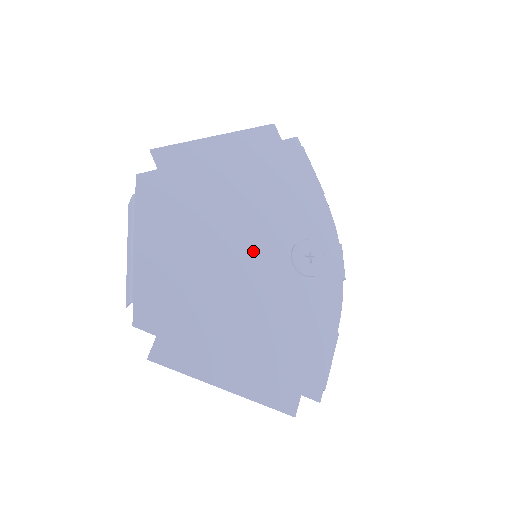
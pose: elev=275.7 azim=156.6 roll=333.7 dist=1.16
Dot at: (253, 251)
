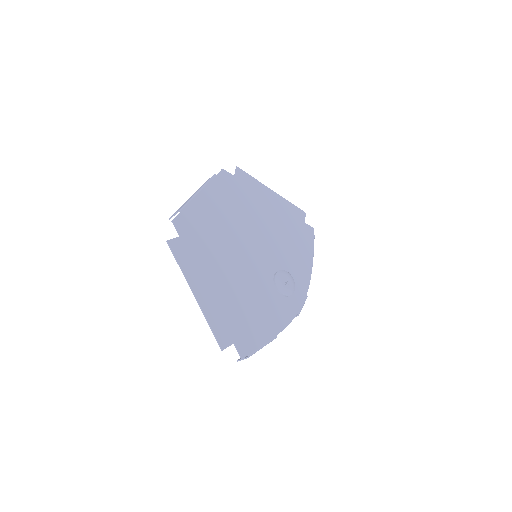
Dot at: (256, 251)
